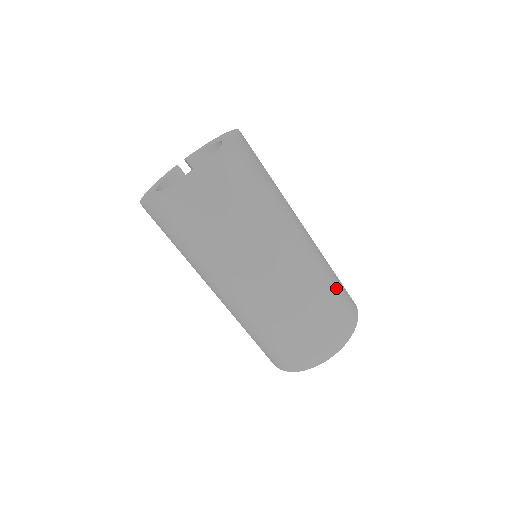
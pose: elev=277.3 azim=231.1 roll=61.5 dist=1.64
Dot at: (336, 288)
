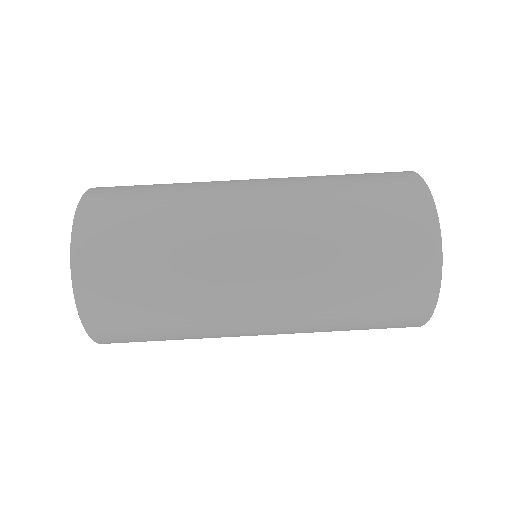
Dot at: (364, 247)
